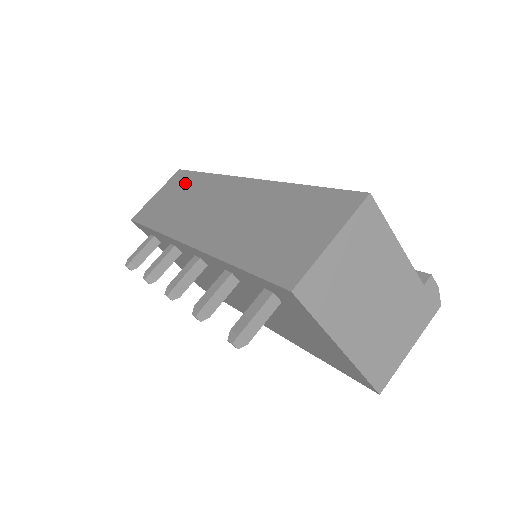
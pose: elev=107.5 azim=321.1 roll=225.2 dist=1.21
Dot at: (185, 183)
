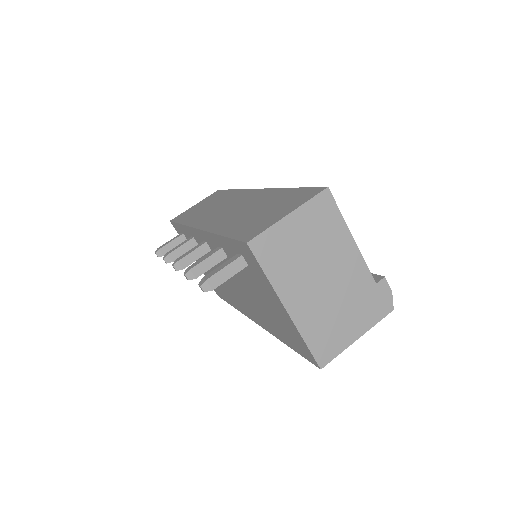
Dot at: (217, 196)
